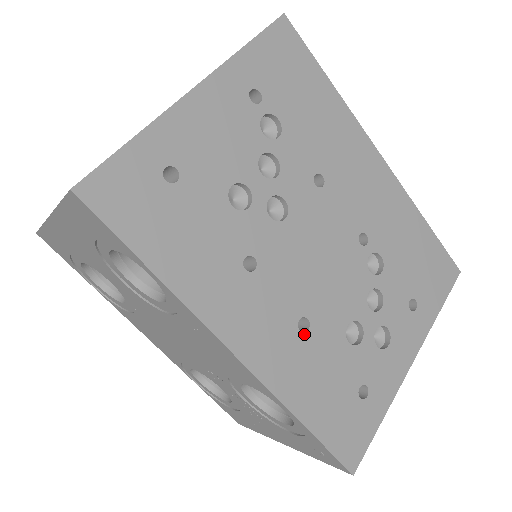
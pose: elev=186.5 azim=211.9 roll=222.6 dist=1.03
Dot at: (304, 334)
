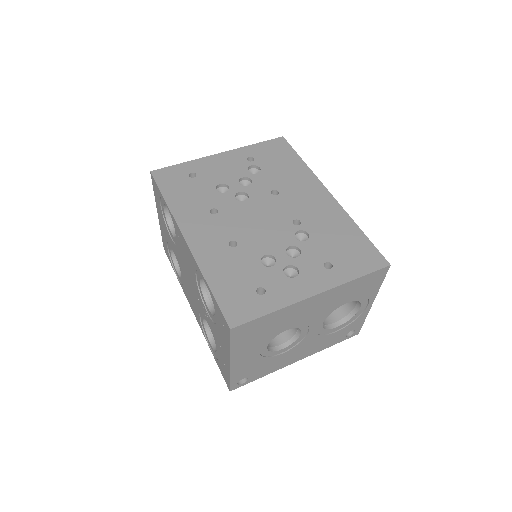
Dot at: (231, 248)
